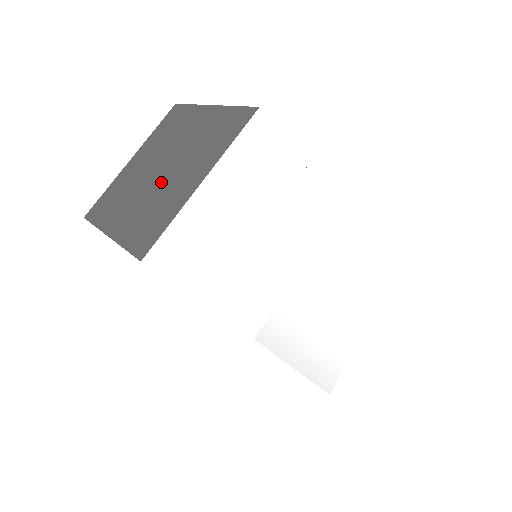
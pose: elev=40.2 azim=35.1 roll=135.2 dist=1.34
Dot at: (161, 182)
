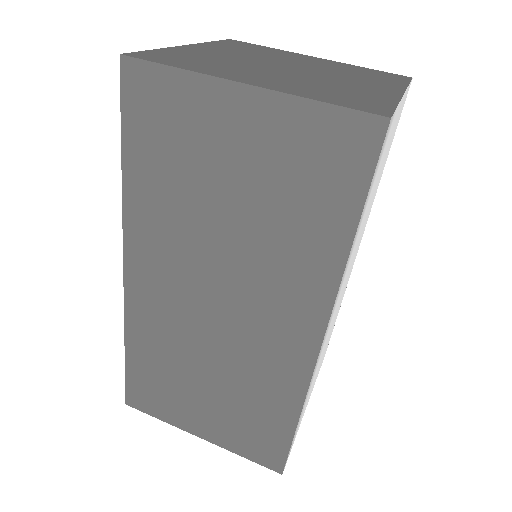
Dot at: (310, 75)
